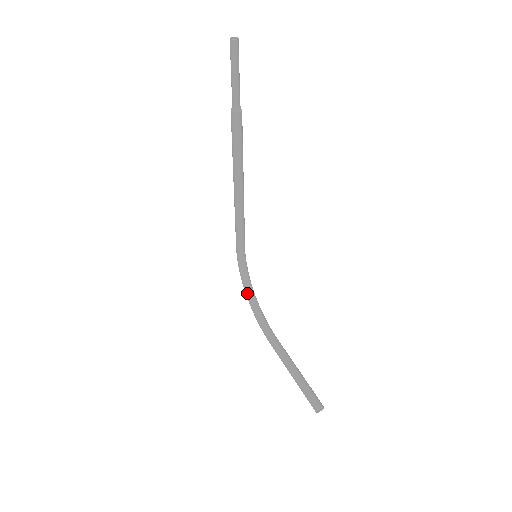
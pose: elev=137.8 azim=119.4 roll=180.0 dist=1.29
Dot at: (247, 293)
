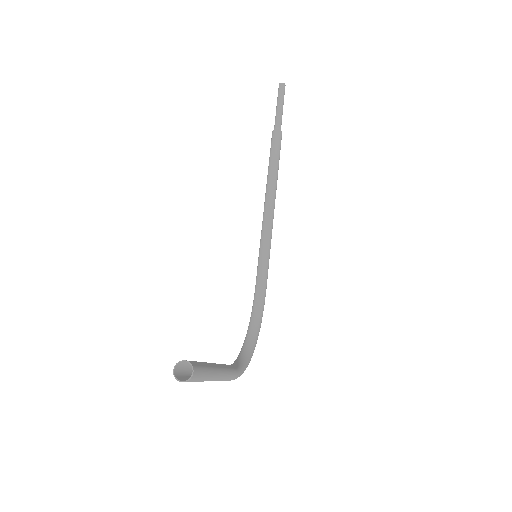
Dot at: (245, 339)
